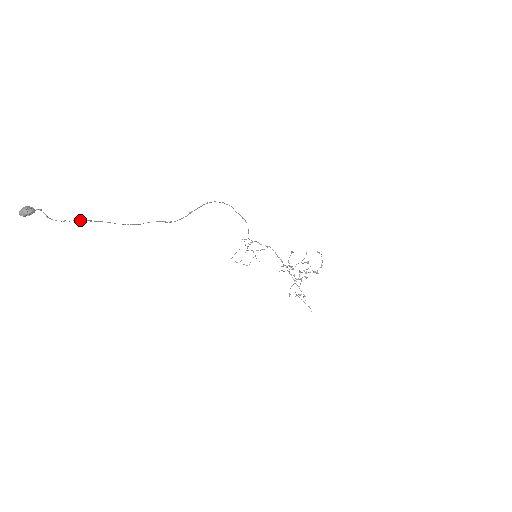
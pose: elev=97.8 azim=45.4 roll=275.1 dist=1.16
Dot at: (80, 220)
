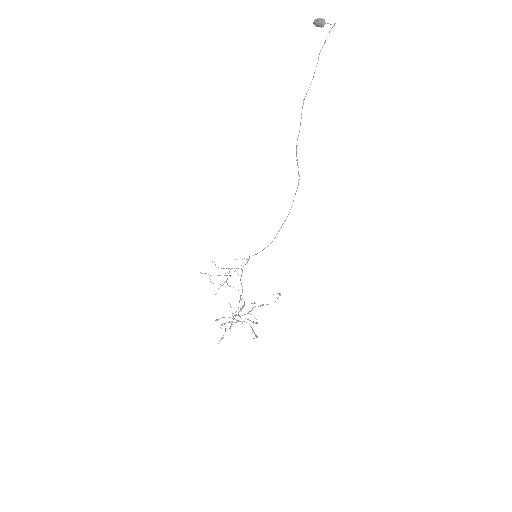
Dot at: occluded
